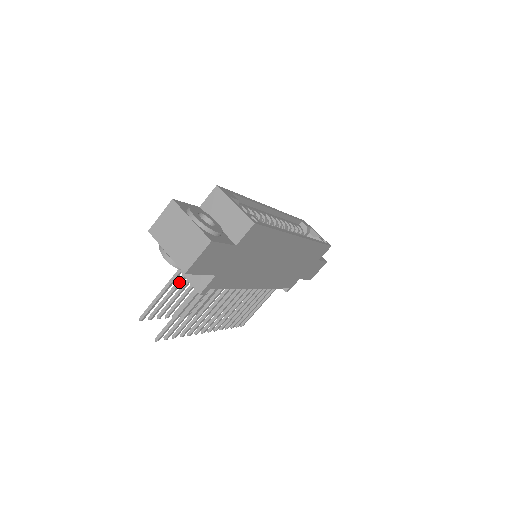
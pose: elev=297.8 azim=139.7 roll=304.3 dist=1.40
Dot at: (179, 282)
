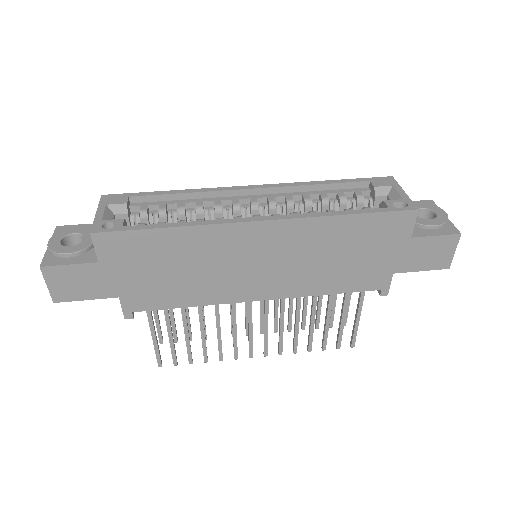
Dot at: occluded
